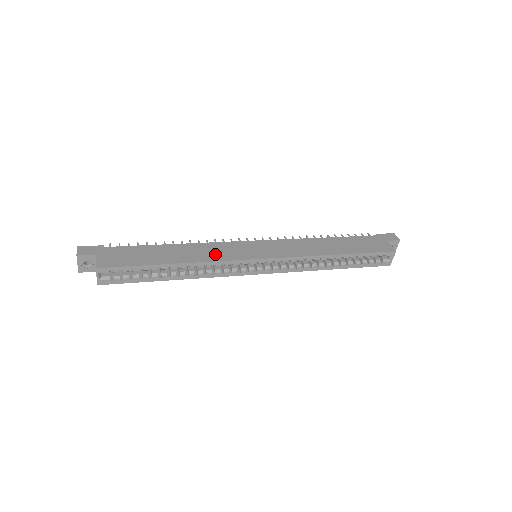
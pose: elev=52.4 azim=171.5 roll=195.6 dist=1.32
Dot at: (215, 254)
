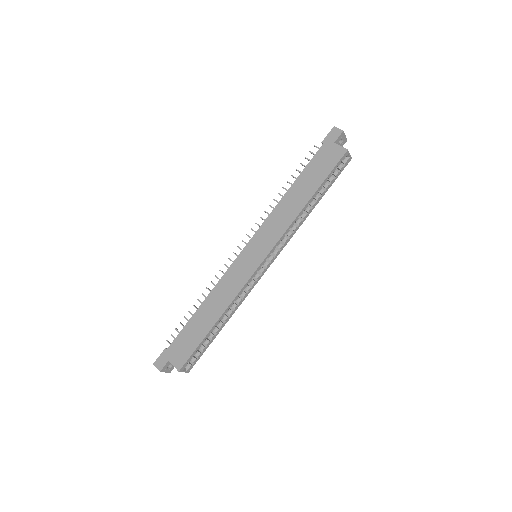
Dot at: (231, 288)
